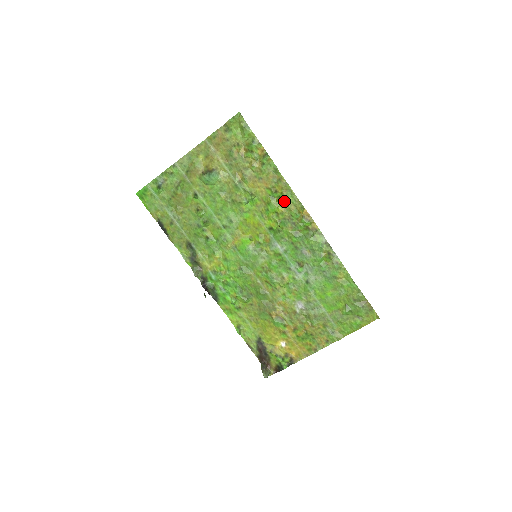
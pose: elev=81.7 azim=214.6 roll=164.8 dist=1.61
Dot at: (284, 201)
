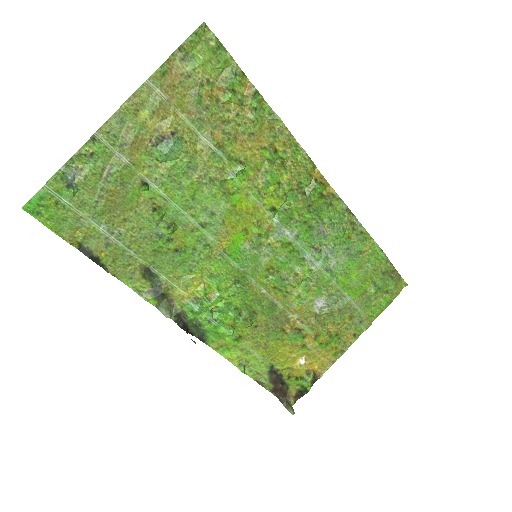
Dot at: (289, 163)
